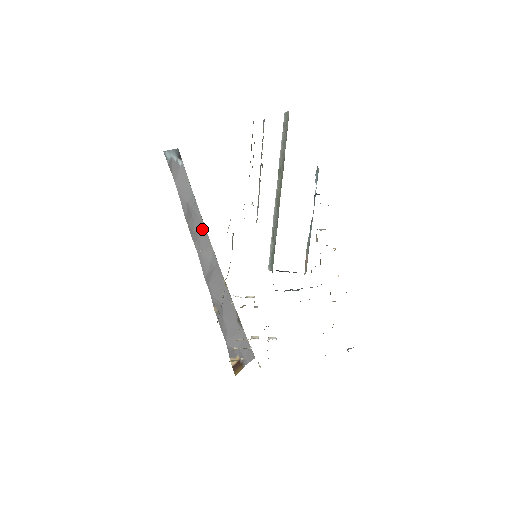
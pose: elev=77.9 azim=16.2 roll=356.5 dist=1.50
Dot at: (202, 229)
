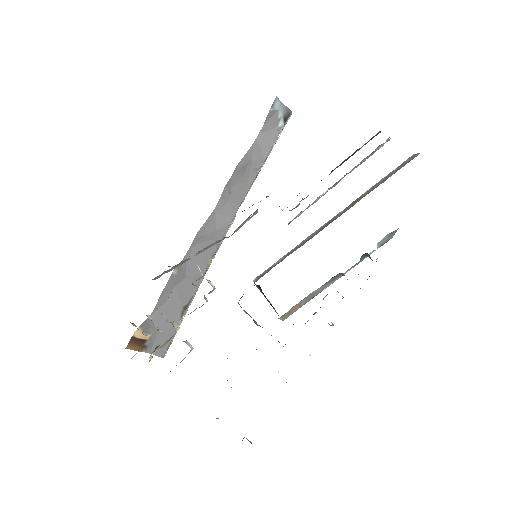
Dot at: (240, 196)
